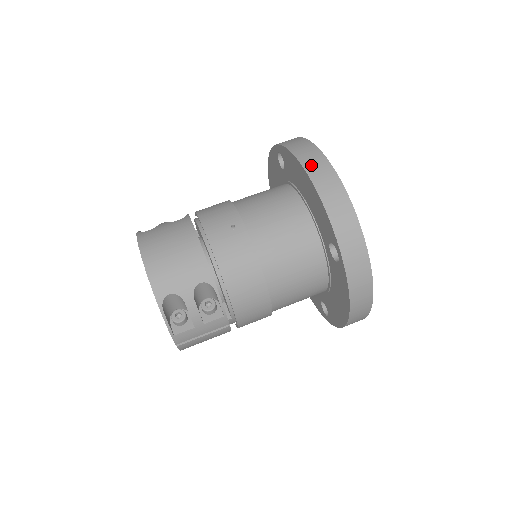
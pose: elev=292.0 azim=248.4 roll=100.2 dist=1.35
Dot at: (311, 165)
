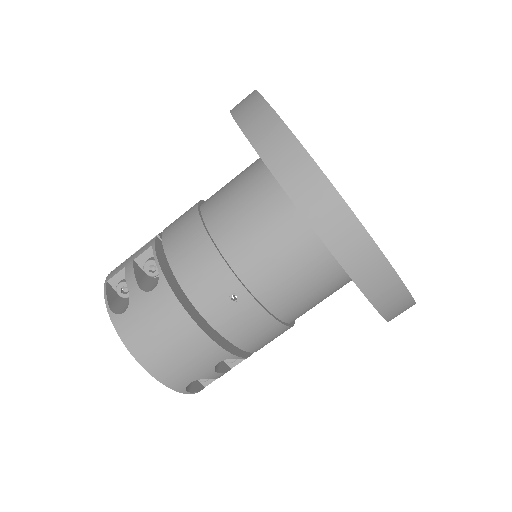
Dot at: (331, 232)
